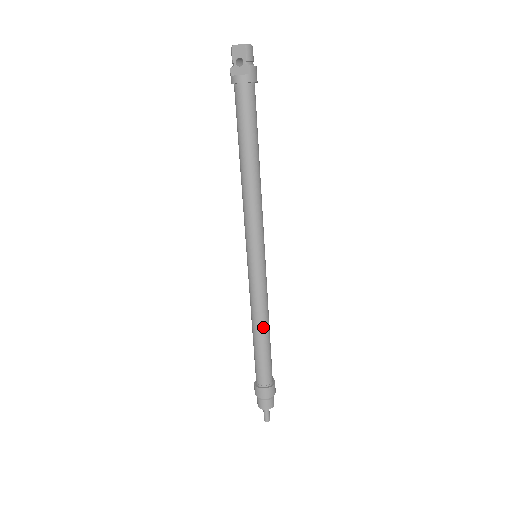
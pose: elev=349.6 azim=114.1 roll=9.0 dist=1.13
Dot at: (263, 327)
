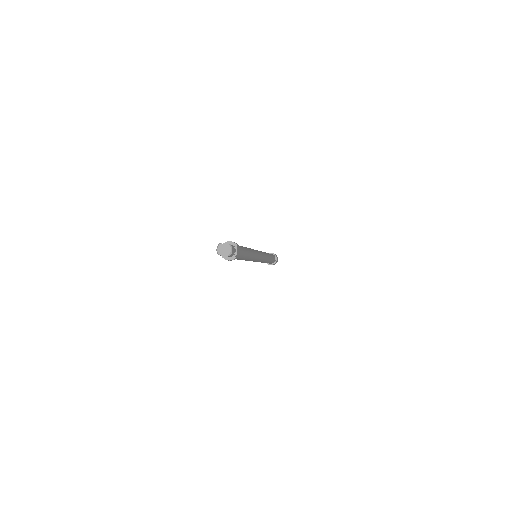
Dot at: occluded
